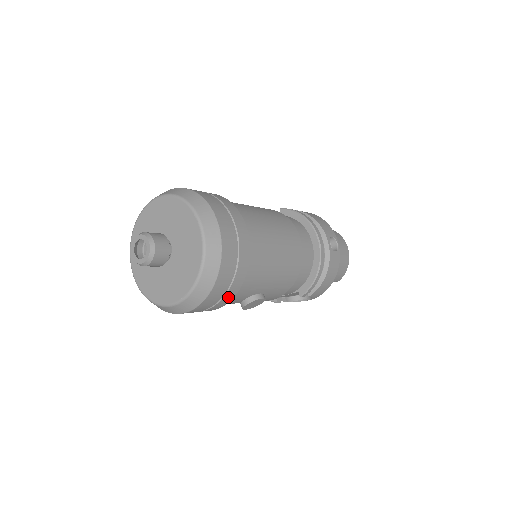
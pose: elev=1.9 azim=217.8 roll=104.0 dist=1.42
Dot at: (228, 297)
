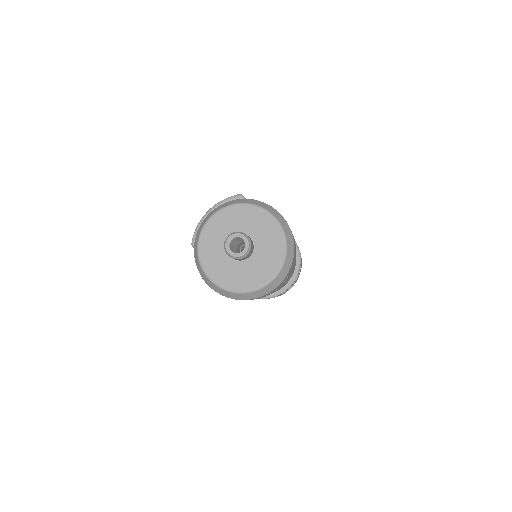
Dot at: occluded
